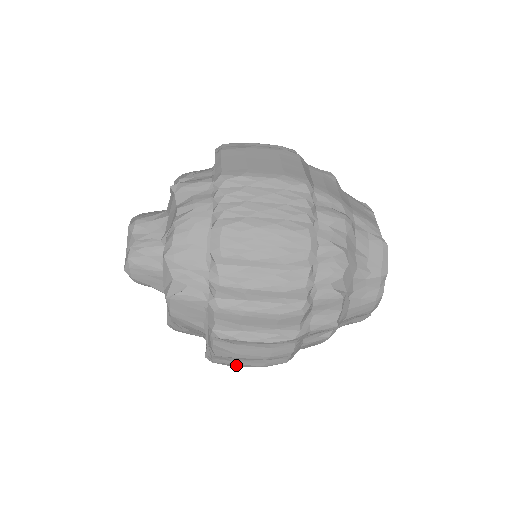
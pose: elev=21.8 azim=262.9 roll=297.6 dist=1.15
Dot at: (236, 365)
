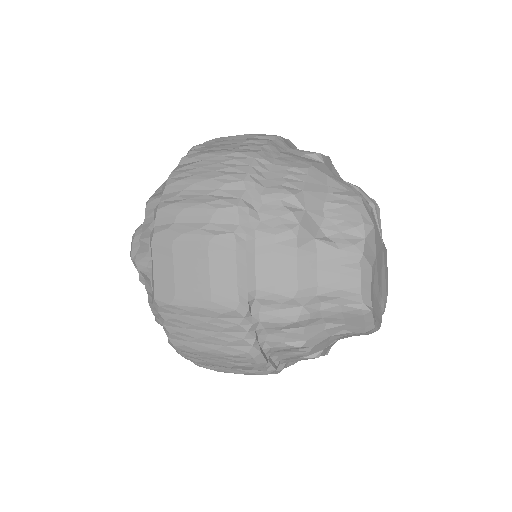
Dot at: occluded
